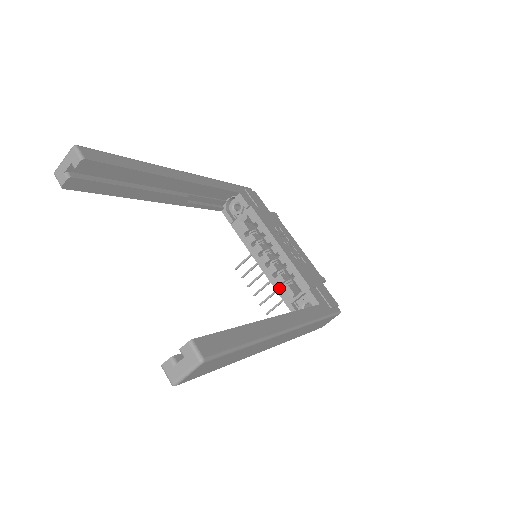
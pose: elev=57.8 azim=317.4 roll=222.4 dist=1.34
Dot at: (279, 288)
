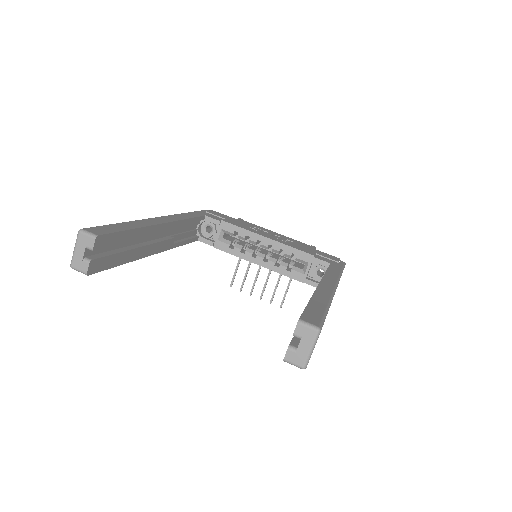
Dot at: (288, 273)
